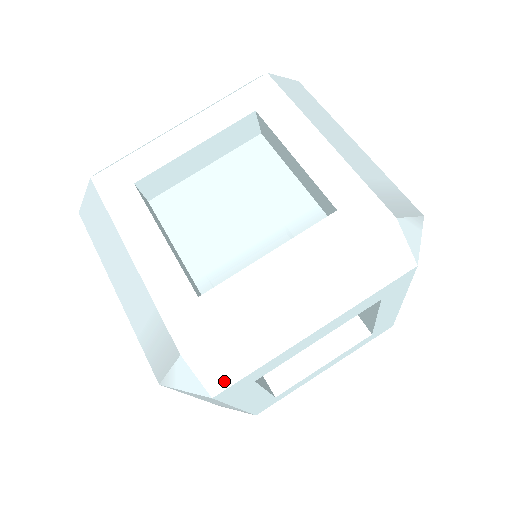
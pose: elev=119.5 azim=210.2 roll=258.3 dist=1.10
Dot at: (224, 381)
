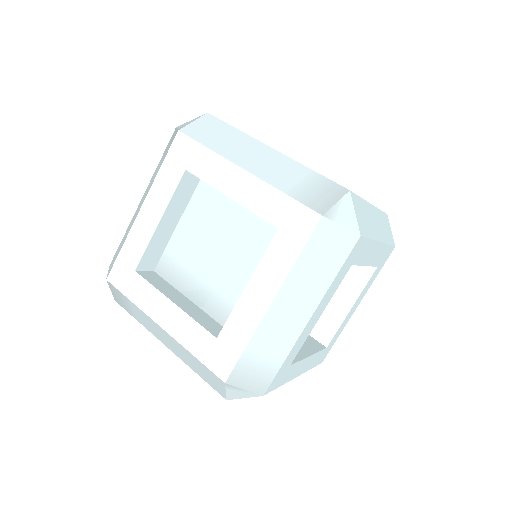
Dot at: (363, 230)
